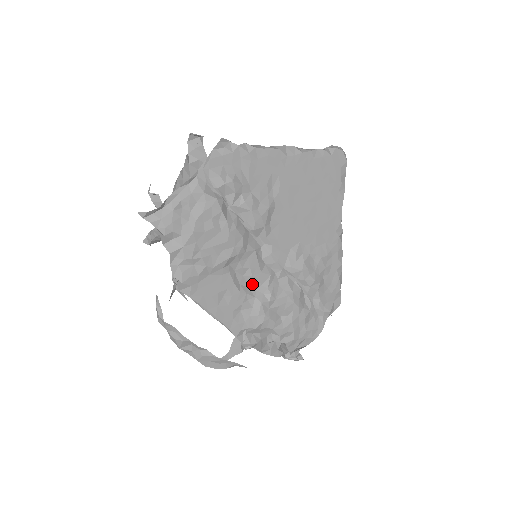
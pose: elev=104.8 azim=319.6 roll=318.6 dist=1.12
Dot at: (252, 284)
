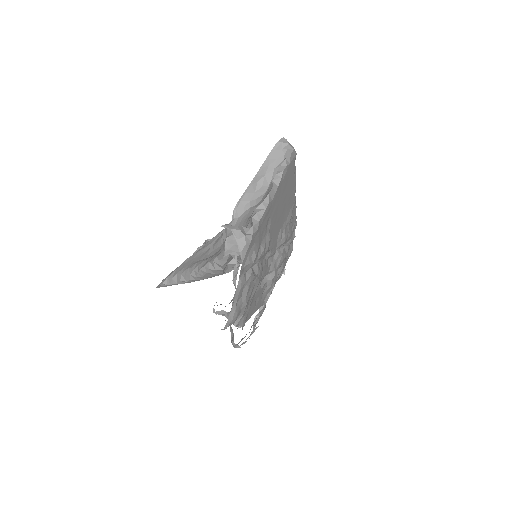
Dot at: (264, 277)
